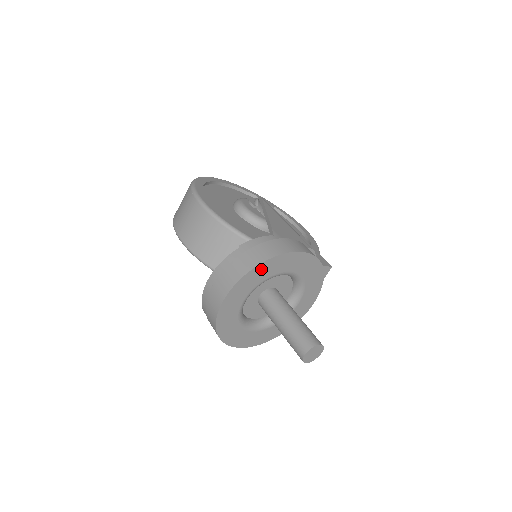
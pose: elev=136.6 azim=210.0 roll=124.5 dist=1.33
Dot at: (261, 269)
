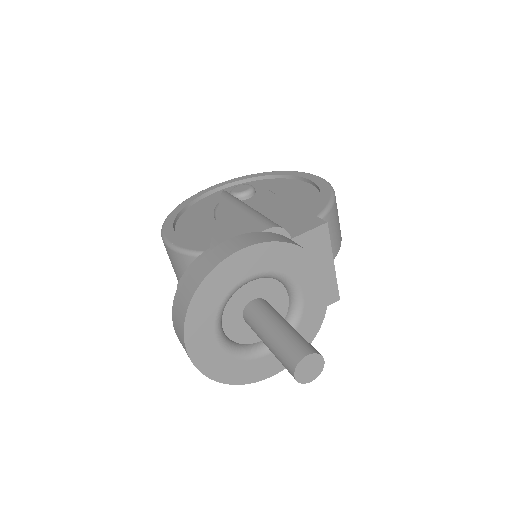
Dot at: (199, 303)
